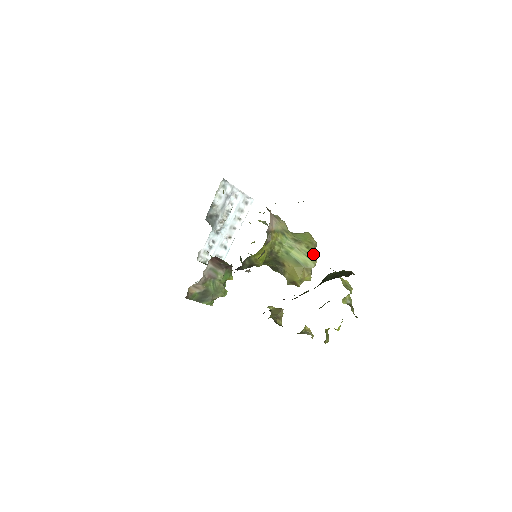
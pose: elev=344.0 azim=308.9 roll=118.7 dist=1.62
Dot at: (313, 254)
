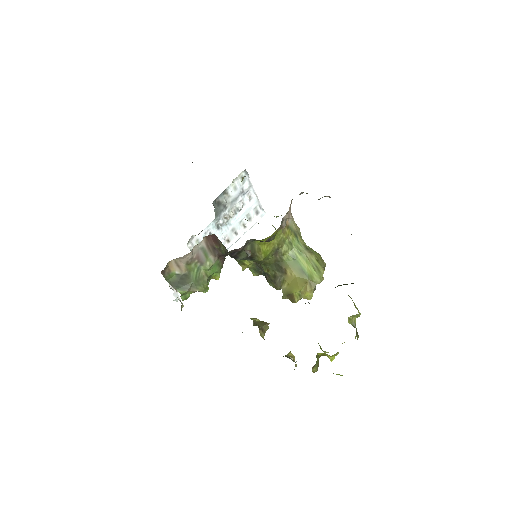
Dot at: (322, 270)
